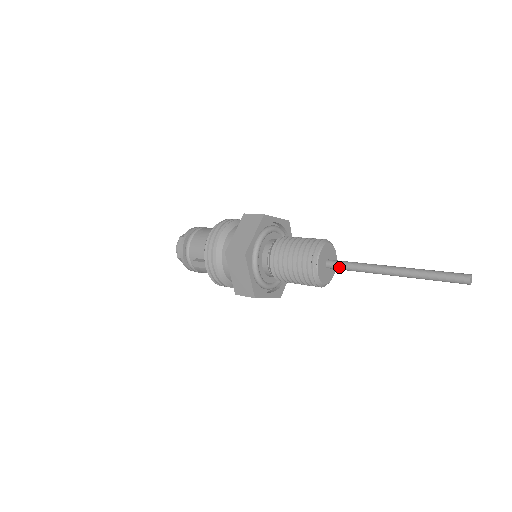
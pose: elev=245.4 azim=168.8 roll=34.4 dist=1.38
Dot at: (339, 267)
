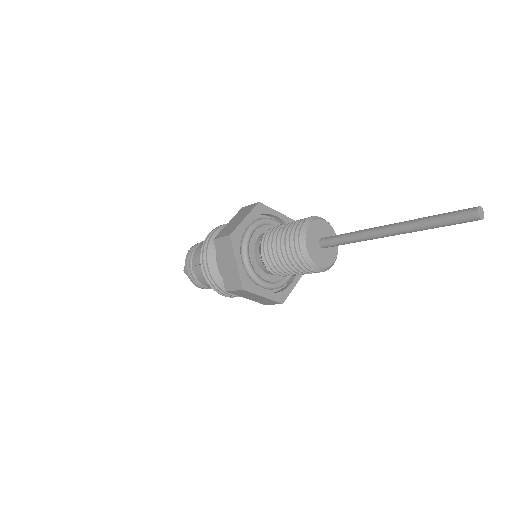
Dot at: (332, 241)
